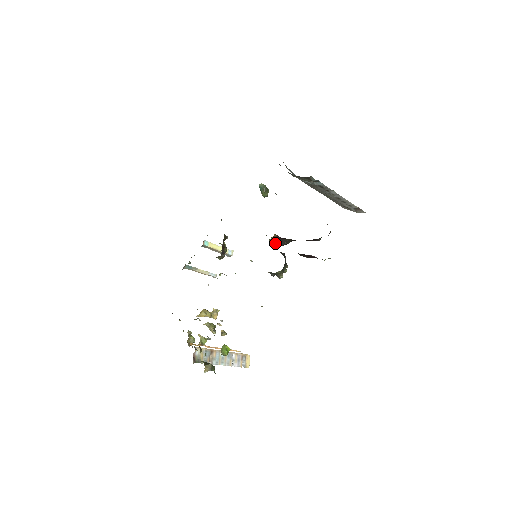
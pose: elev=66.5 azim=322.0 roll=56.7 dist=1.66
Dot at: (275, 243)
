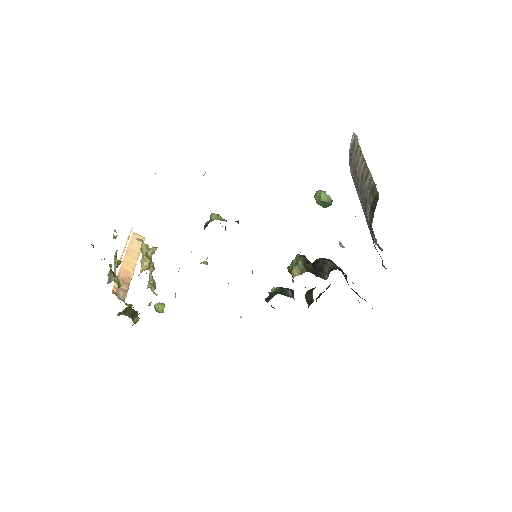
Dot at: occluded
